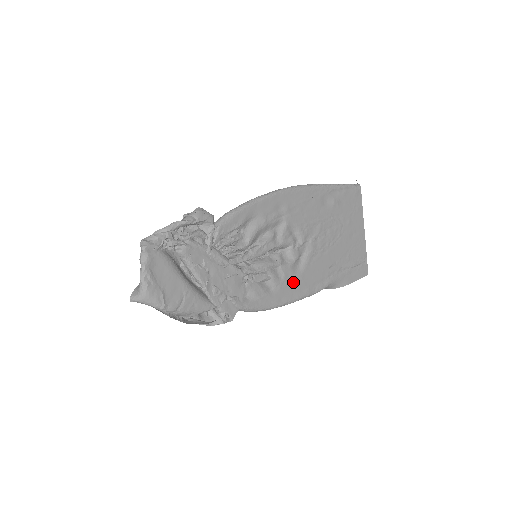
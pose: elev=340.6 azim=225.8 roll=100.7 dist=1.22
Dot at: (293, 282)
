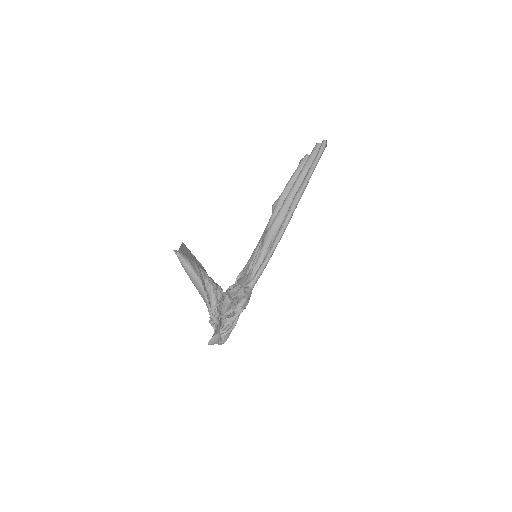
Dot at: occluded
